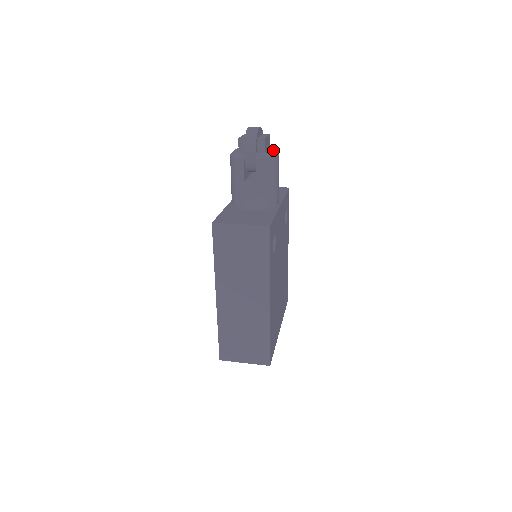
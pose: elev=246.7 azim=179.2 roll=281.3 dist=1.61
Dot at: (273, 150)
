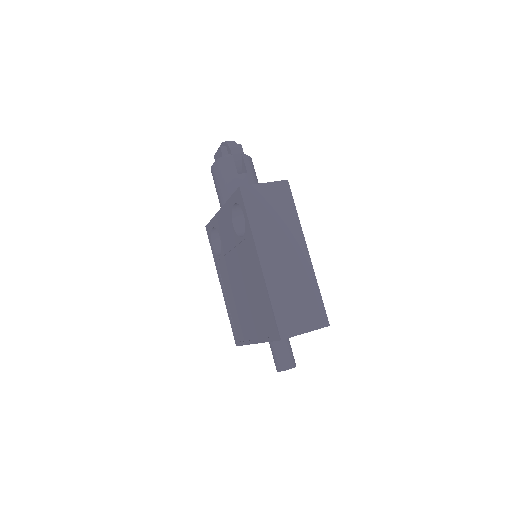
Dot at: occluded
